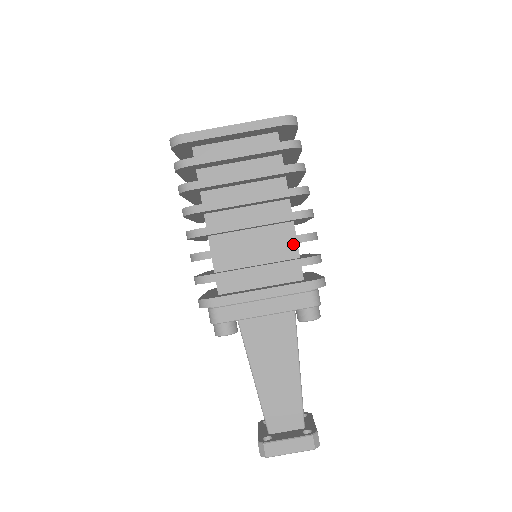
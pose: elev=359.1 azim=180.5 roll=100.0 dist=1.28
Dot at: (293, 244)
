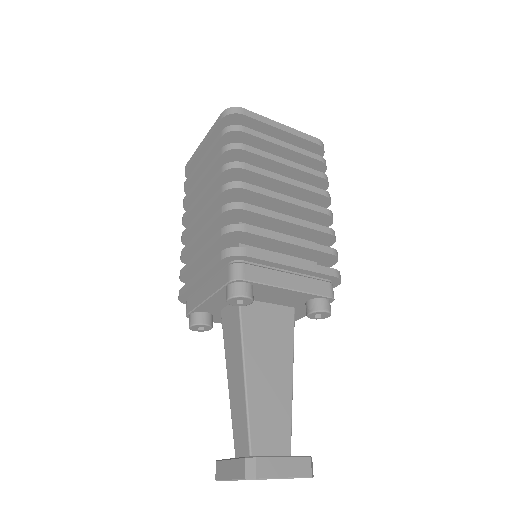
Dot at: (311, 241)
